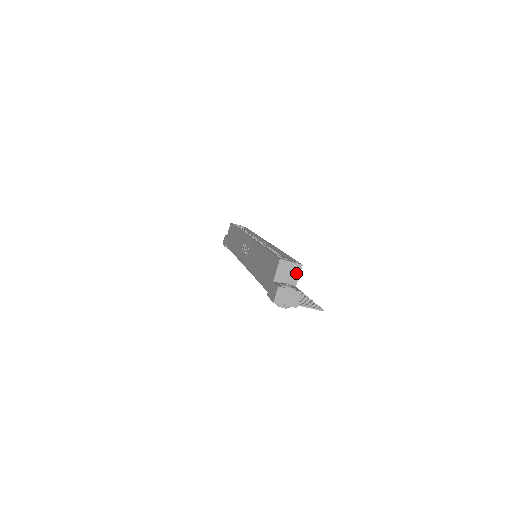
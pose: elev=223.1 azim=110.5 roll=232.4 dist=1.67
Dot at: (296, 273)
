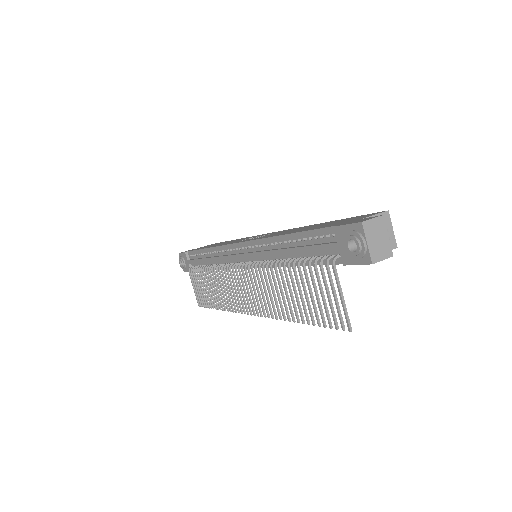
Dot at: occluded
